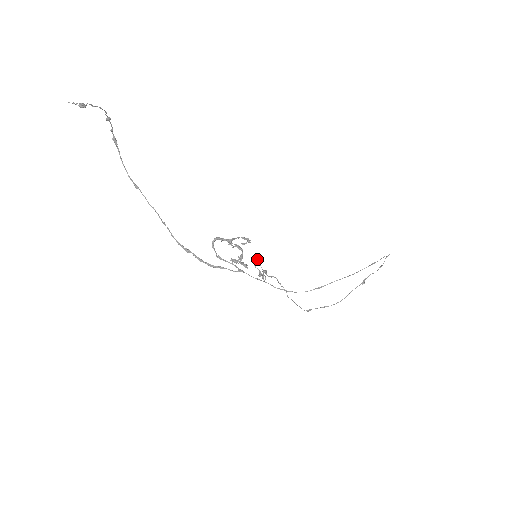
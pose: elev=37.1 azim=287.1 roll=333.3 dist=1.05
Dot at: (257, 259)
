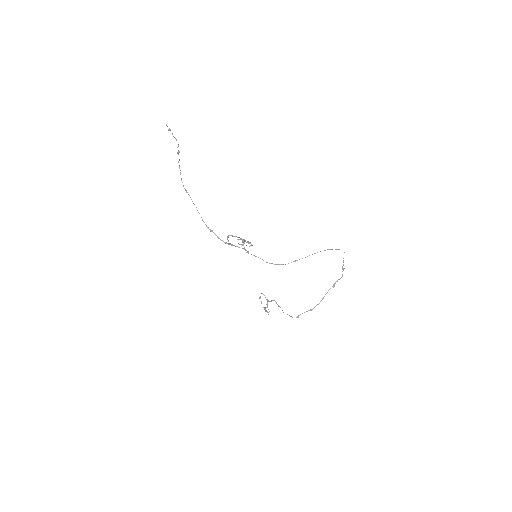
Dot at: (262, 293)
